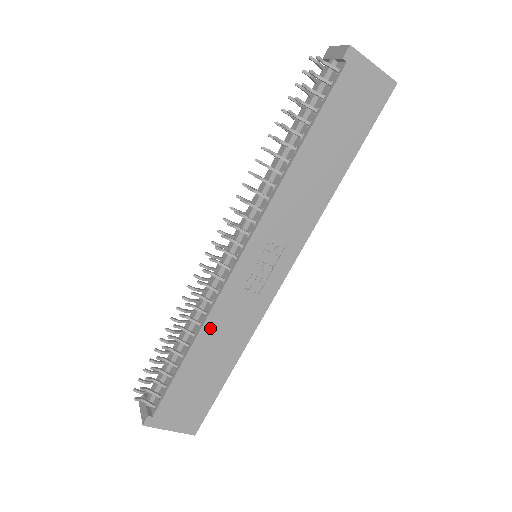
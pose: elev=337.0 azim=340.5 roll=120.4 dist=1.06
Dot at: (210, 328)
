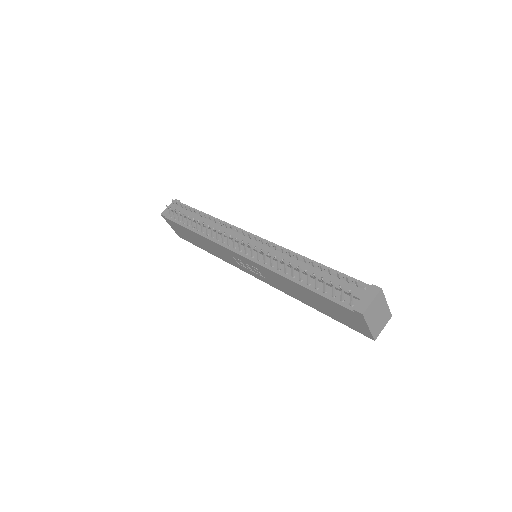
Dot at: (209, 241)
